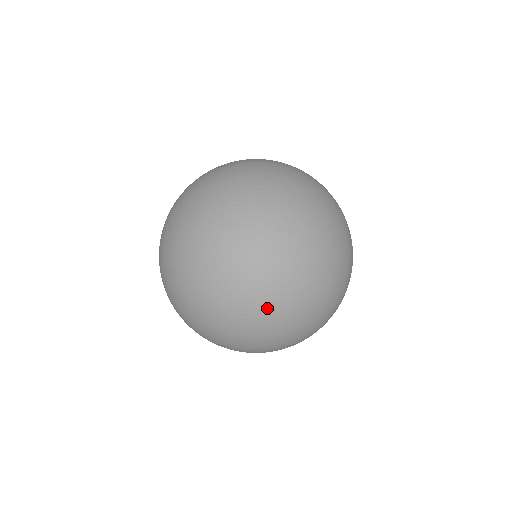
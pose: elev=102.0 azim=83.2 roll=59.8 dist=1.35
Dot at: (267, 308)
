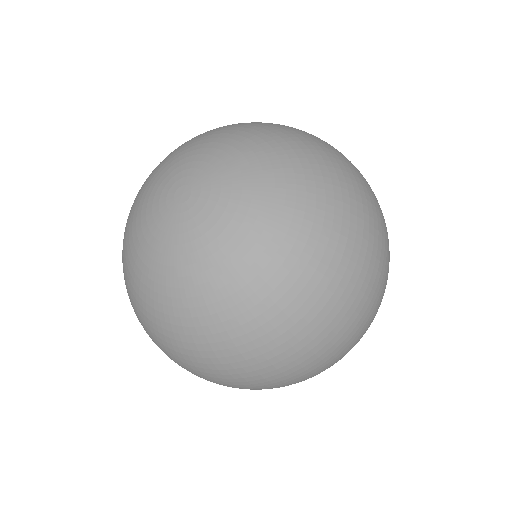
Dot at: (244, 163)
